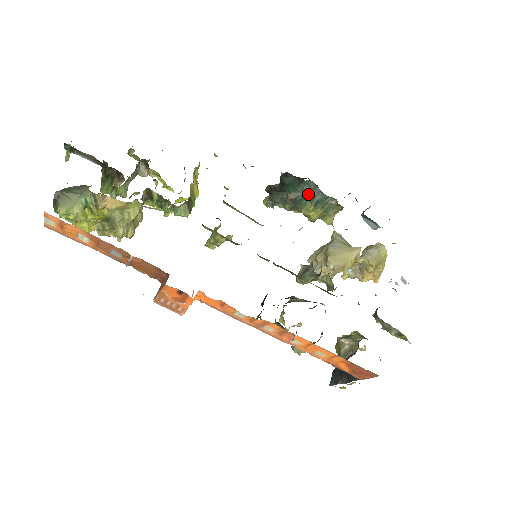
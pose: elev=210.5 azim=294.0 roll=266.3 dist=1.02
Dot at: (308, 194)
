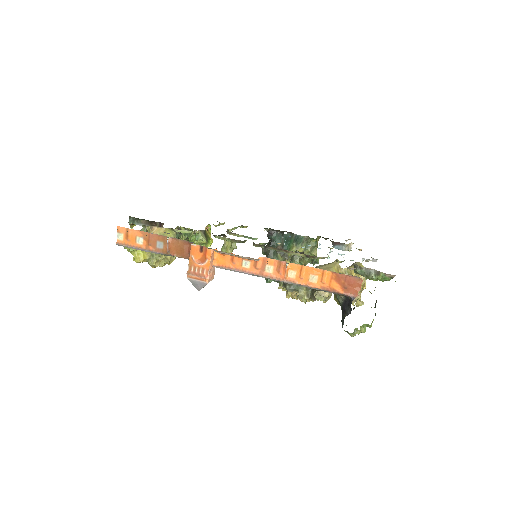
Dot at: (289, 241)
